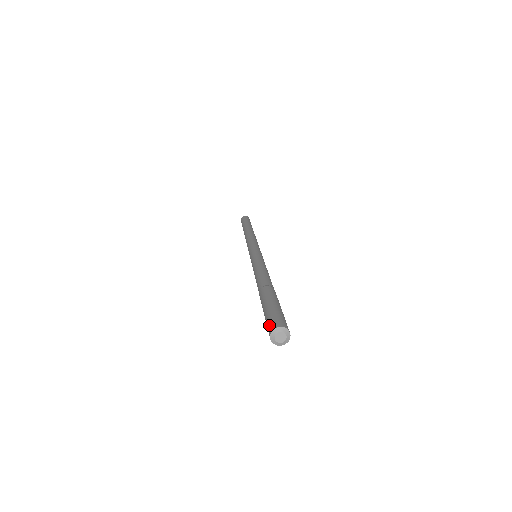
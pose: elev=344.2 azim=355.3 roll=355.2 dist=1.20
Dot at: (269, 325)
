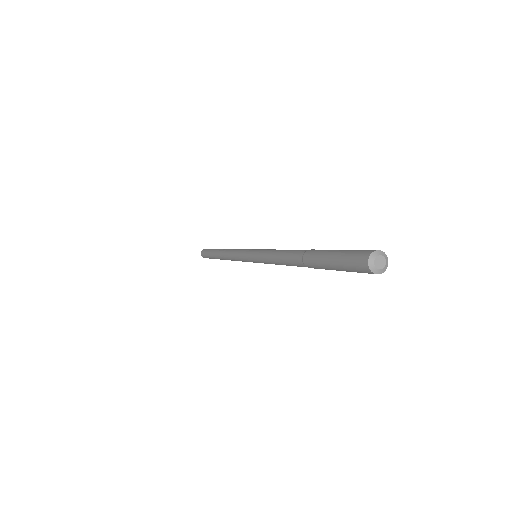
Dot at: (358, 267)
